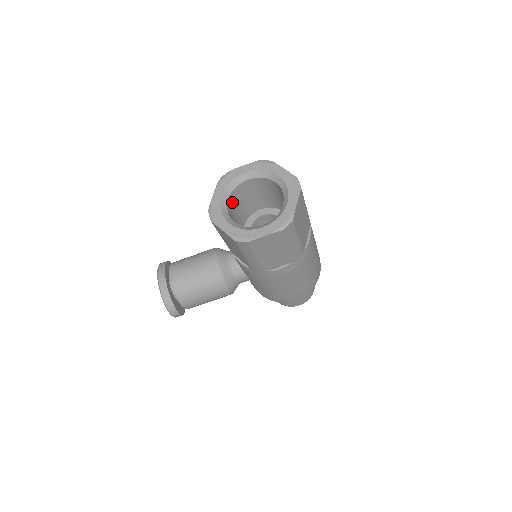
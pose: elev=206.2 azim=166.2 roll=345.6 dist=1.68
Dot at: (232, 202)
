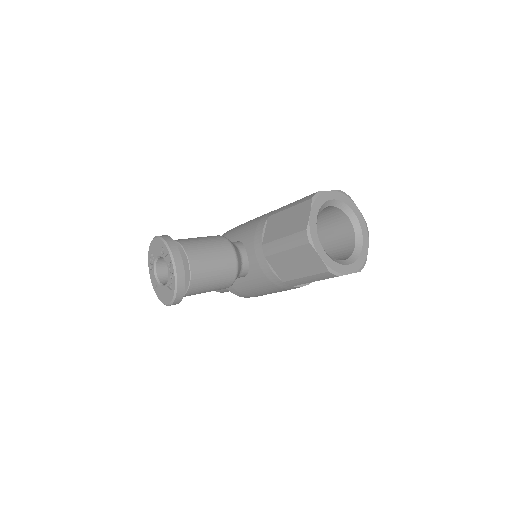
Dot at: occluded
